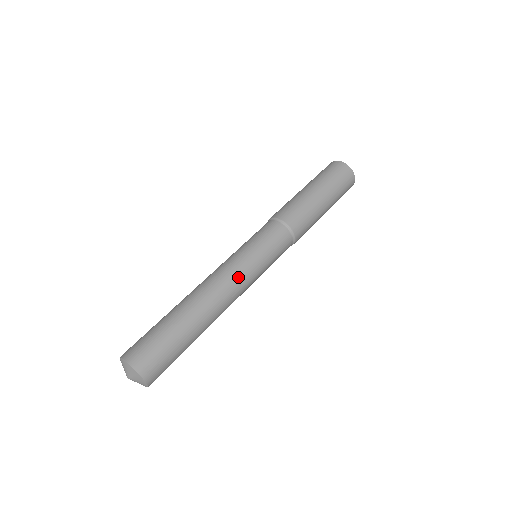
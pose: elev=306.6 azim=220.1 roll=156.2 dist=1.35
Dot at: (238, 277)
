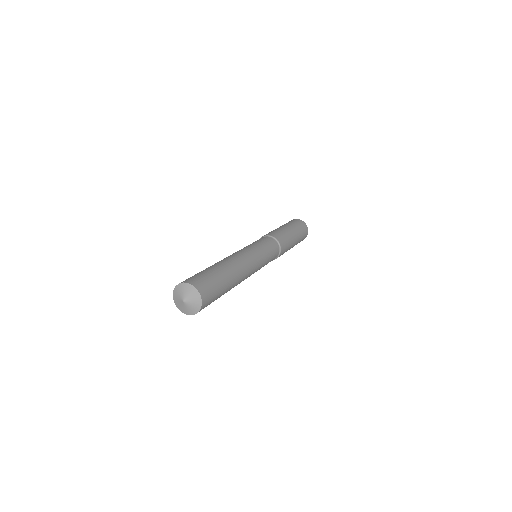
Dot at: (253, 257)
